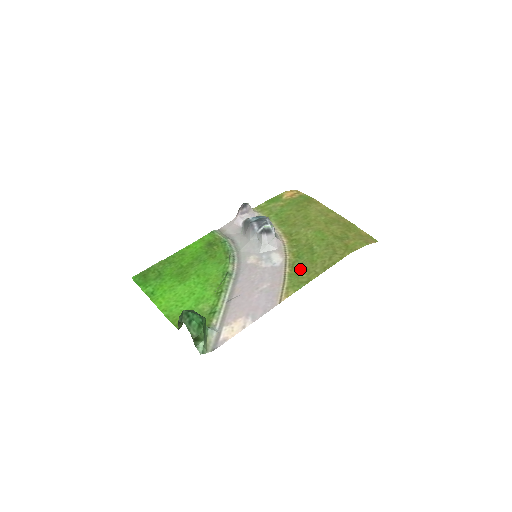
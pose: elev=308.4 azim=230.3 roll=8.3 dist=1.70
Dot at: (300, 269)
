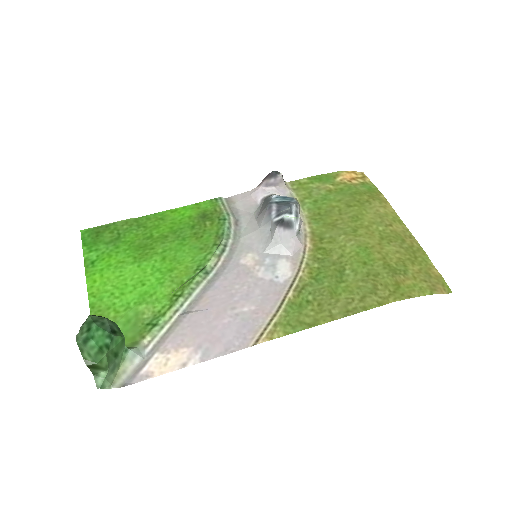
Dot at: (309, 300)
